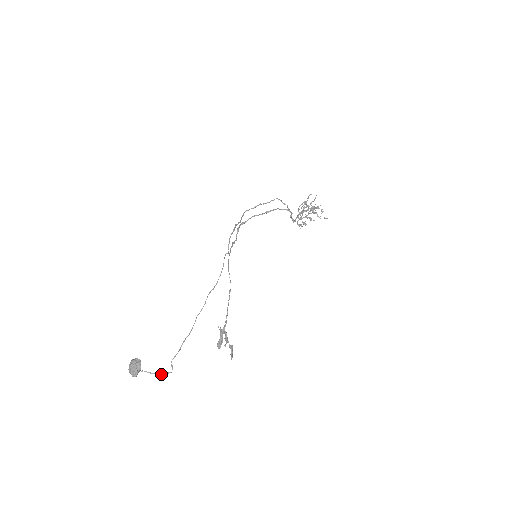
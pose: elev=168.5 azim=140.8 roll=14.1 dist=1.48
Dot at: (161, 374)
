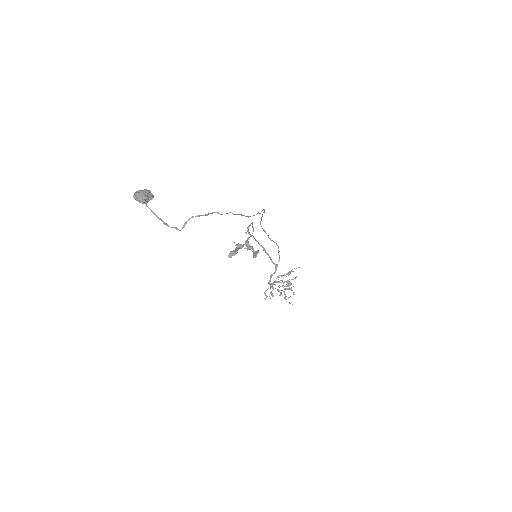
Dot at: (166, 223)
